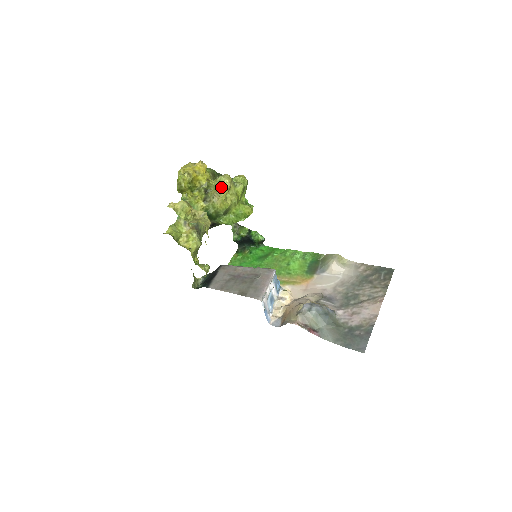
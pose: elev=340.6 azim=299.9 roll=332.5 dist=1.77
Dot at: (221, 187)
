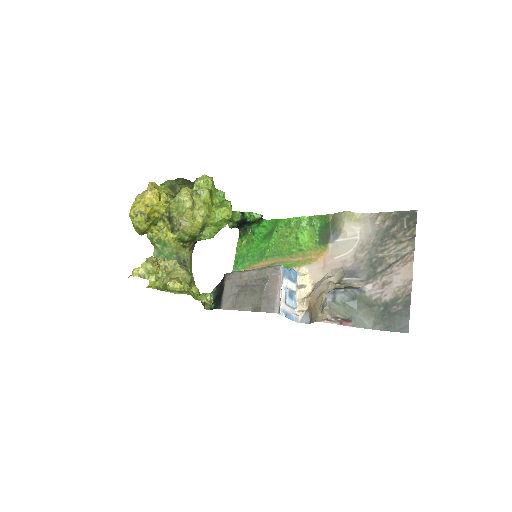
Dot at: (183, 209)
